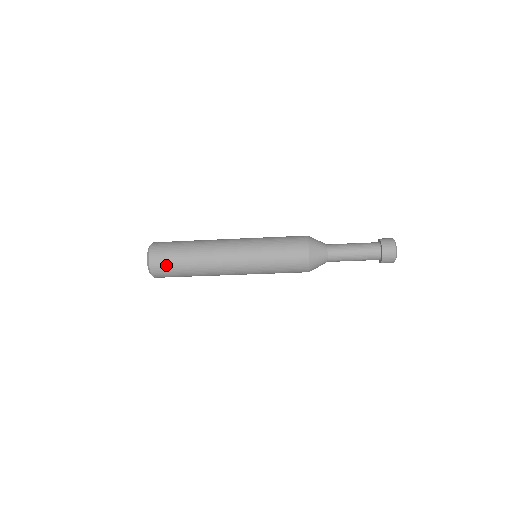
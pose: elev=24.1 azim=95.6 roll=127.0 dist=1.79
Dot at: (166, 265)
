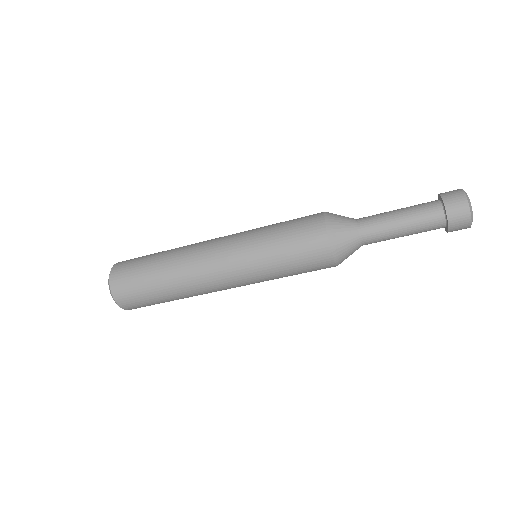
Dot at: (138, 299)
